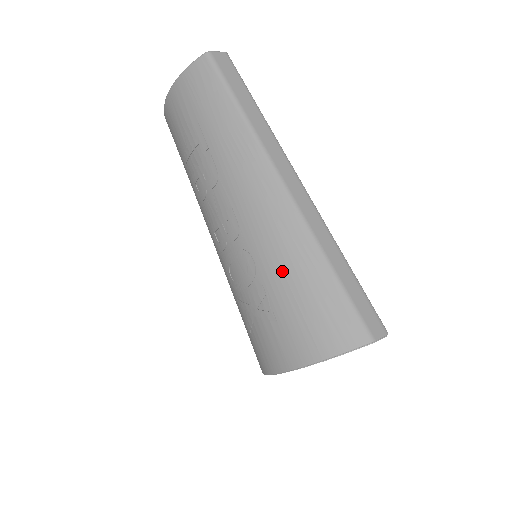
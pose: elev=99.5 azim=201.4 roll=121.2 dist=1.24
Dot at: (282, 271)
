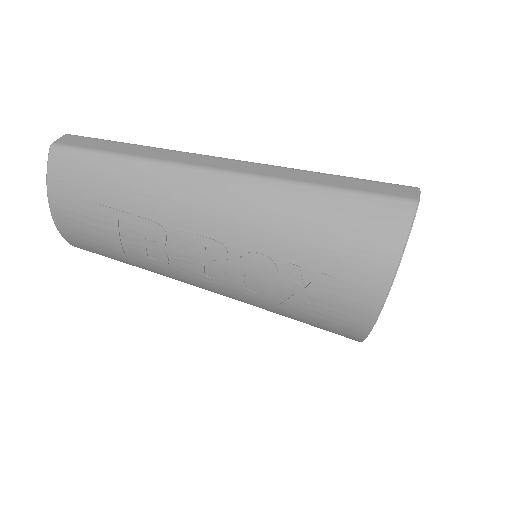
Dot at: (291, 233)
